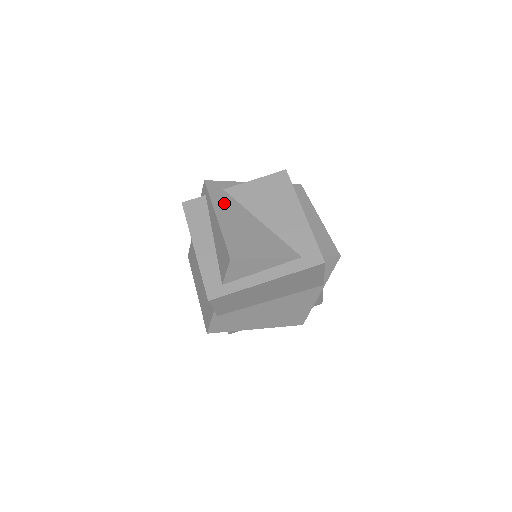
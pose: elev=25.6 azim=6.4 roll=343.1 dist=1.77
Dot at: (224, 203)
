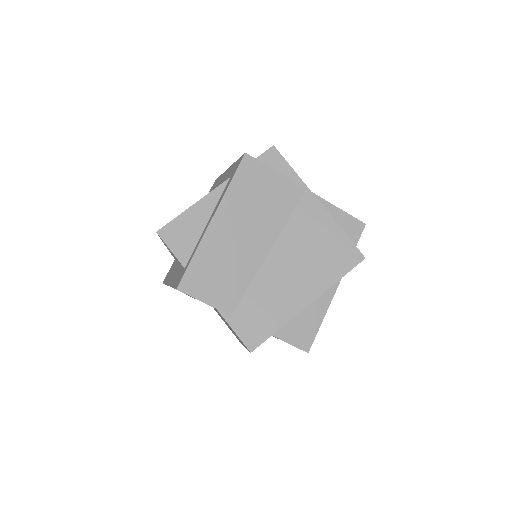
Dot at: occluded
